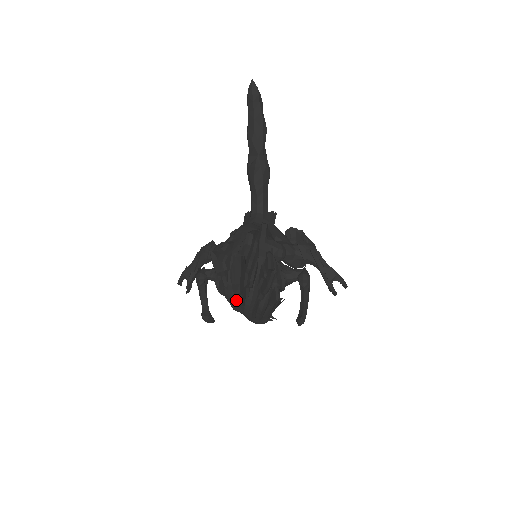
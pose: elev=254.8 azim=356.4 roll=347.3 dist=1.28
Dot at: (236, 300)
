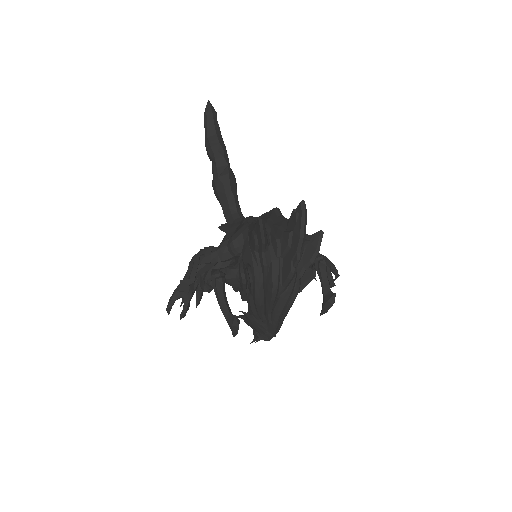
Dot at: (292, 269)
